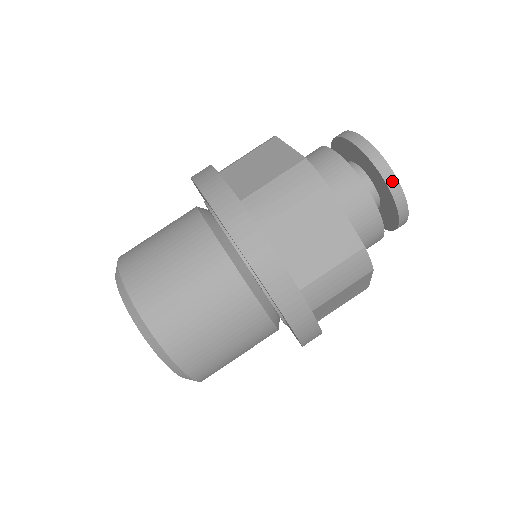
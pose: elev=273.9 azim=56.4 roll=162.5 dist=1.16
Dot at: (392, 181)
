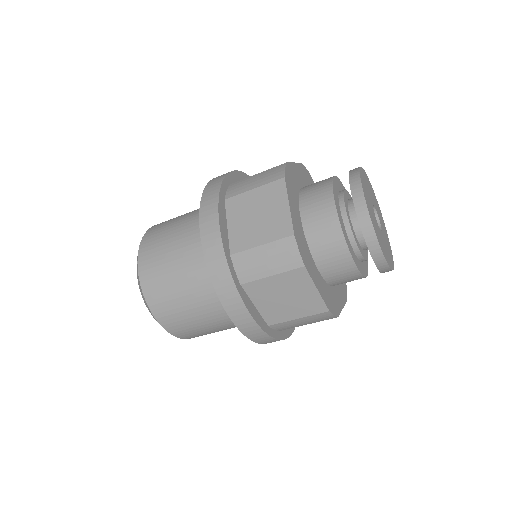
Dot at: occluded
